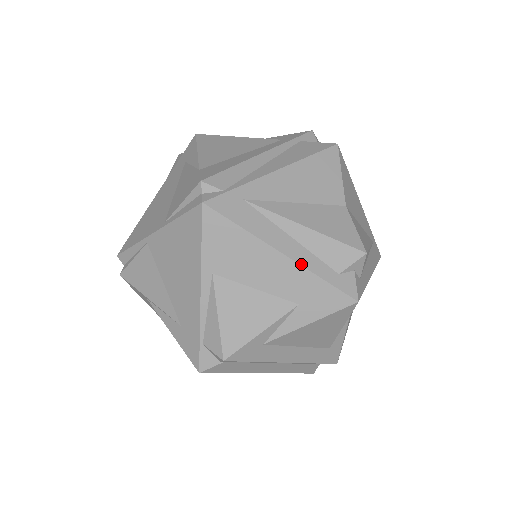
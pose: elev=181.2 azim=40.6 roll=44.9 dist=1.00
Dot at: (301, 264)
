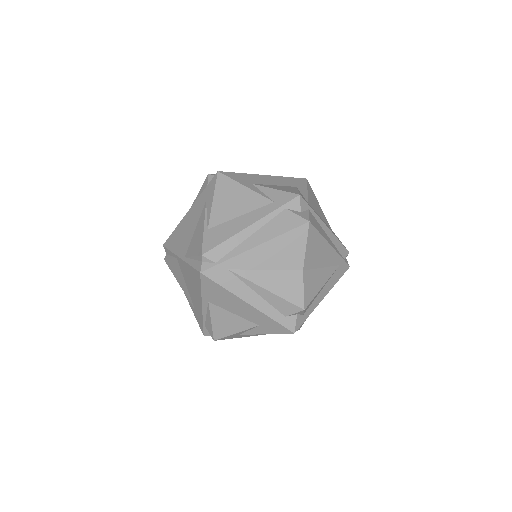
Dot at: (260, 310)
